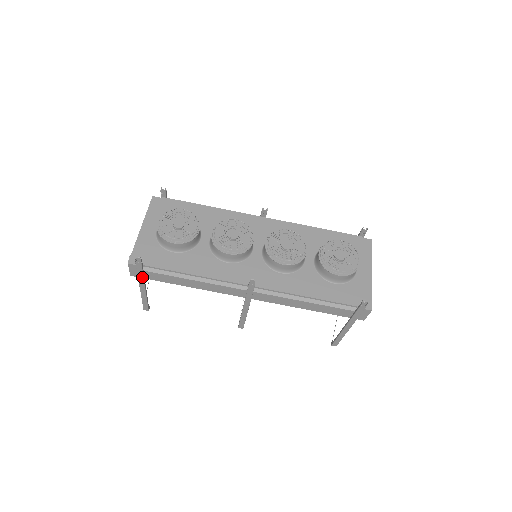
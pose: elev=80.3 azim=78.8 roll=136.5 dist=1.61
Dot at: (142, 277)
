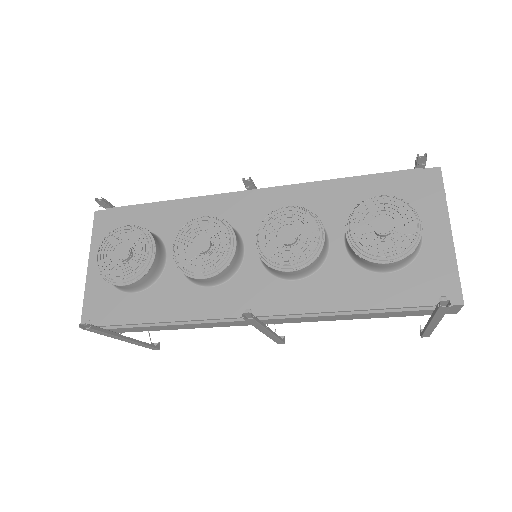
Dot at: (110, 335)
